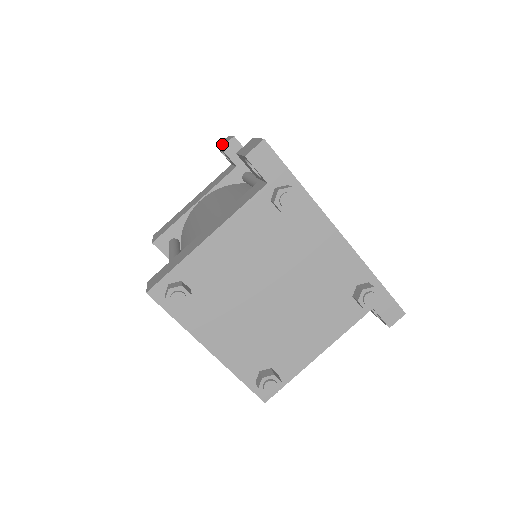
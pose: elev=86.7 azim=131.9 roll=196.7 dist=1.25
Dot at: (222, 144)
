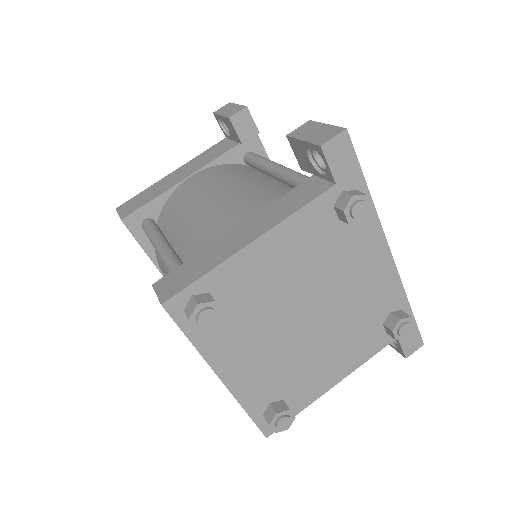
Dot at: (227, 112)
